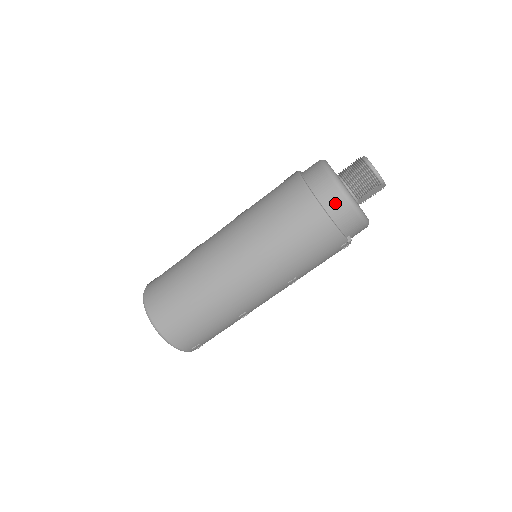
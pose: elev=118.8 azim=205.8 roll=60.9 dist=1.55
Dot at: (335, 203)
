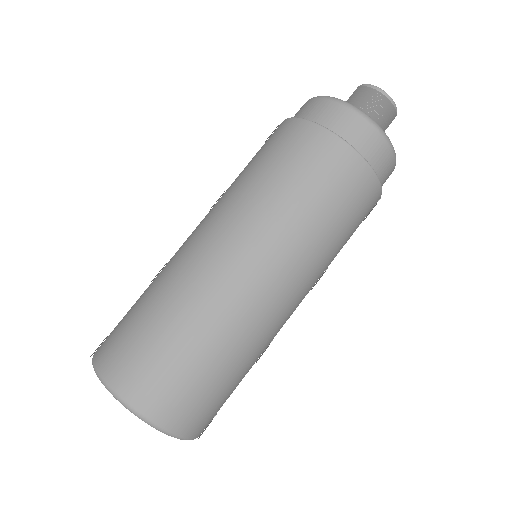
Dot at: (377, 152)
